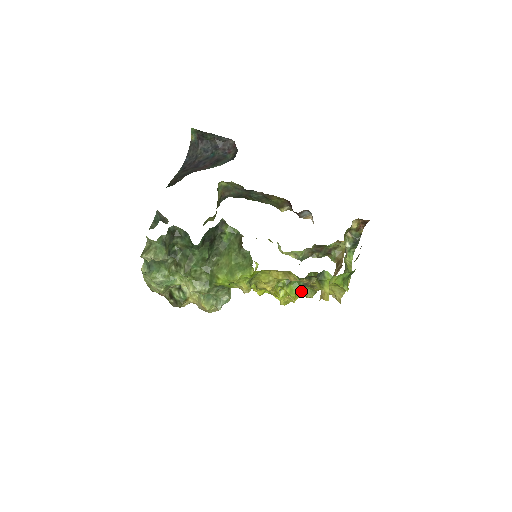
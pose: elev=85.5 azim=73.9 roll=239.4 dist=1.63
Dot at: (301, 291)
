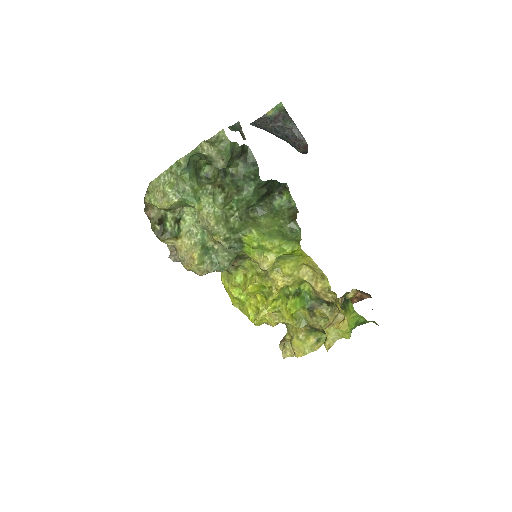
Dot at: (294, 314)
